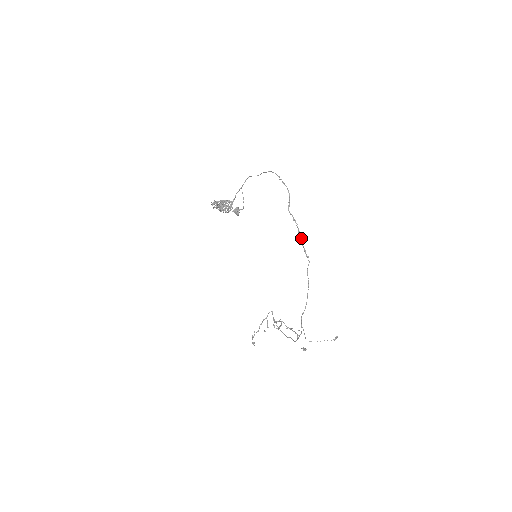
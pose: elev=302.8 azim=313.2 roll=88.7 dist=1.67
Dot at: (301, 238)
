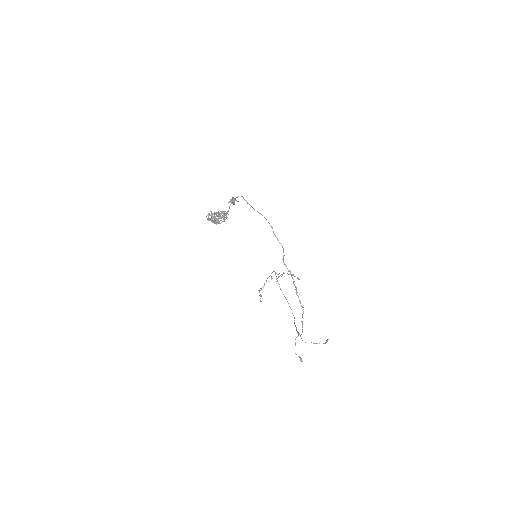
Dot at: (296, 289)
